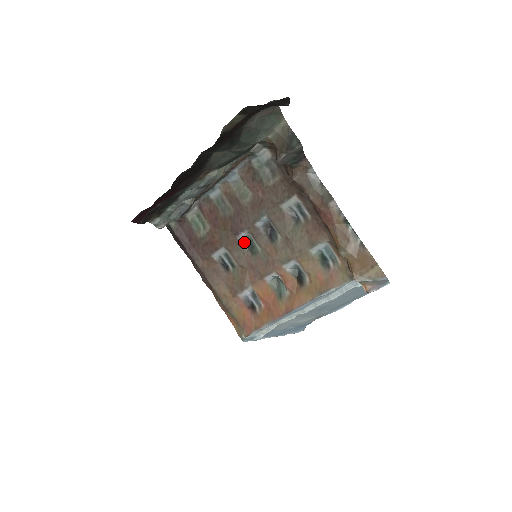
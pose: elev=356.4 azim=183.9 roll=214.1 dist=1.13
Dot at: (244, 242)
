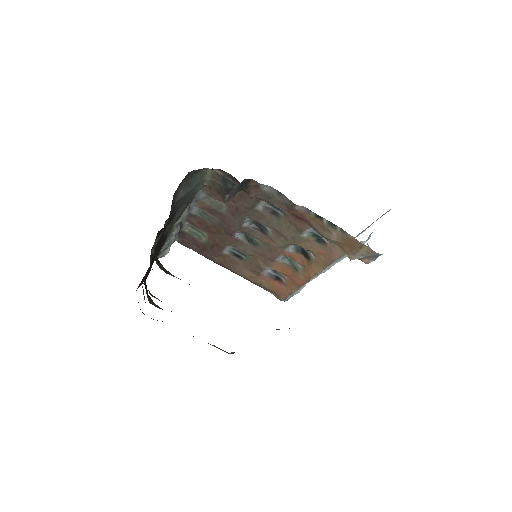
Dot at: (242, 238)
